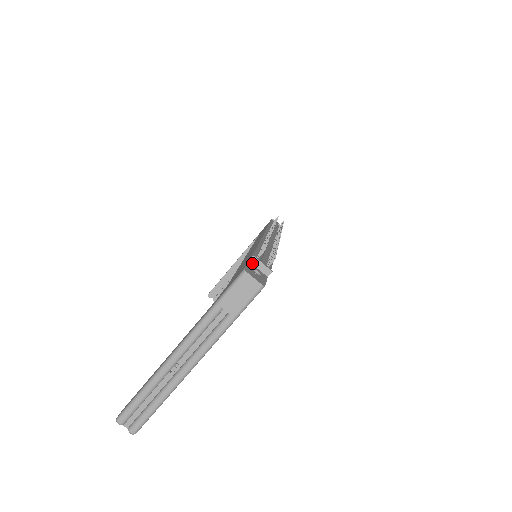
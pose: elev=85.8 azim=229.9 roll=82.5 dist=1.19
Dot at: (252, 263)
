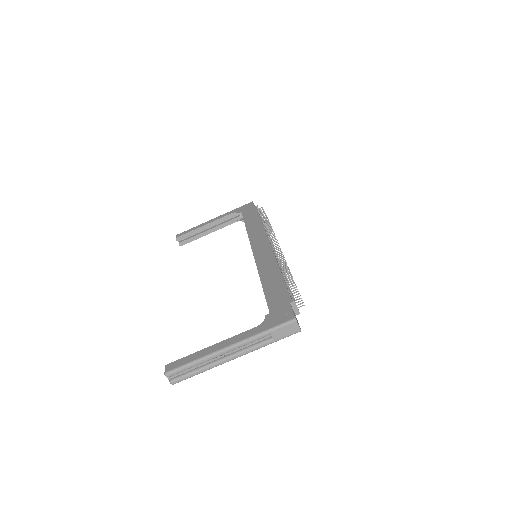
Dot at: (291, 305)
